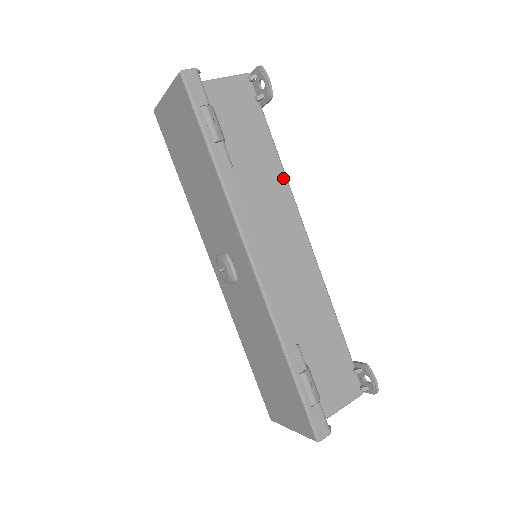
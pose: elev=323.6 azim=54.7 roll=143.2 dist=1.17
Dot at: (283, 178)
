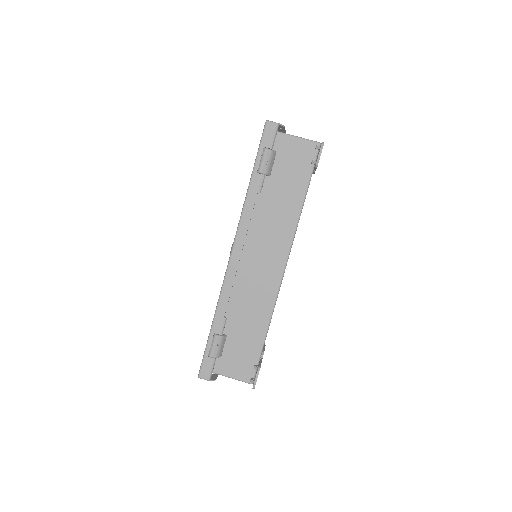
Dot at: (295, 221)
